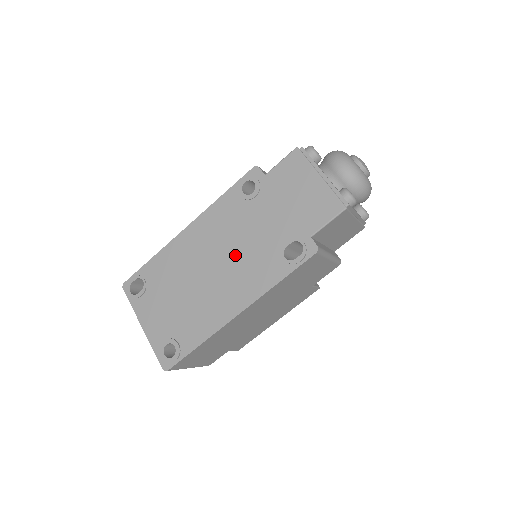
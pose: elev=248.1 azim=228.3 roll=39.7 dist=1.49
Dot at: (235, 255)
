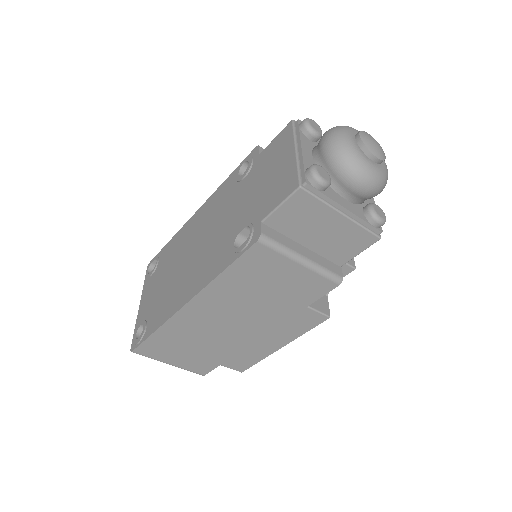
Dot at: (209, 240)
